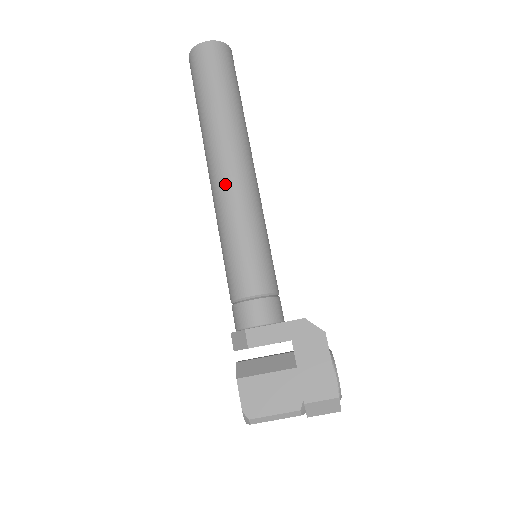
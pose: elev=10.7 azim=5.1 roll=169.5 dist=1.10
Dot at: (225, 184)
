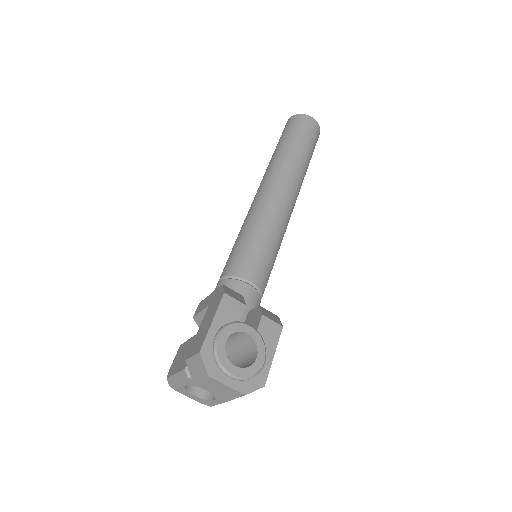
Dot at: occluded
